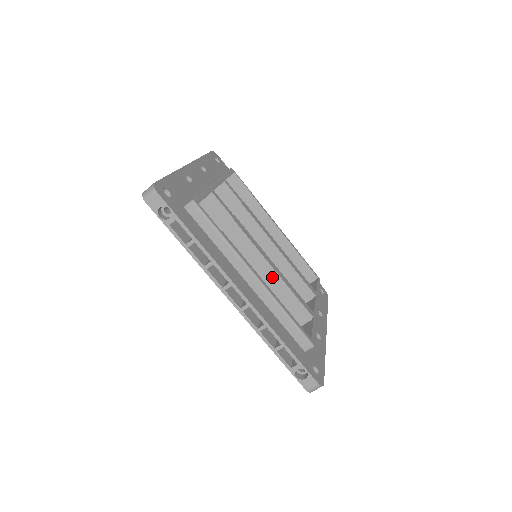
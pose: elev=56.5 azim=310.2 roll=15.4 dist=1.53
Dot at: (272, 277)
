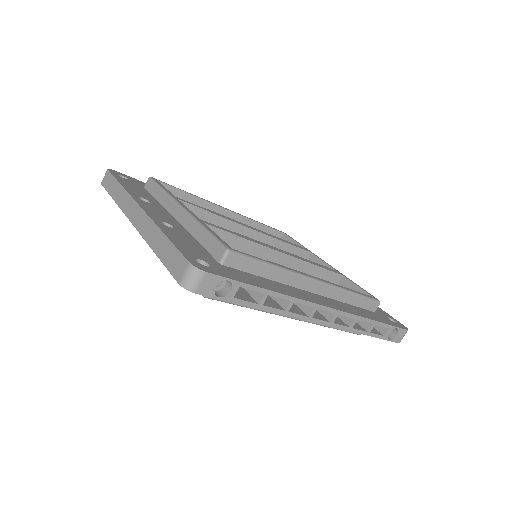
Dot at: (296, 266)
